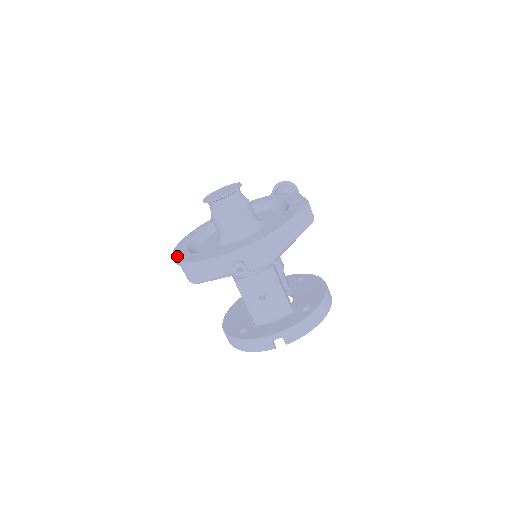
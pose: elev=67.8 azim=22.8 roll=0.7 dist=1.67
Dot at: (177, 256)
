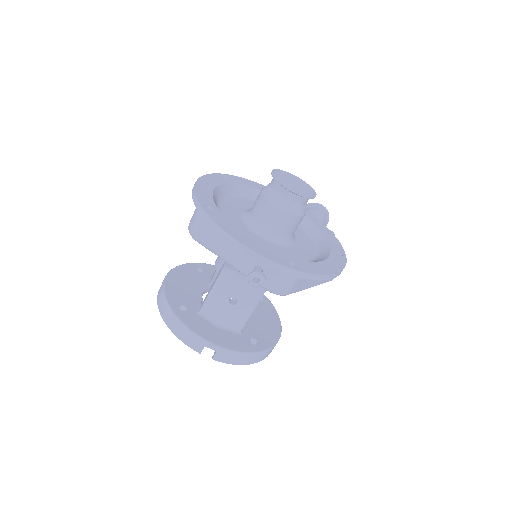
Dot at: (201, 195)
